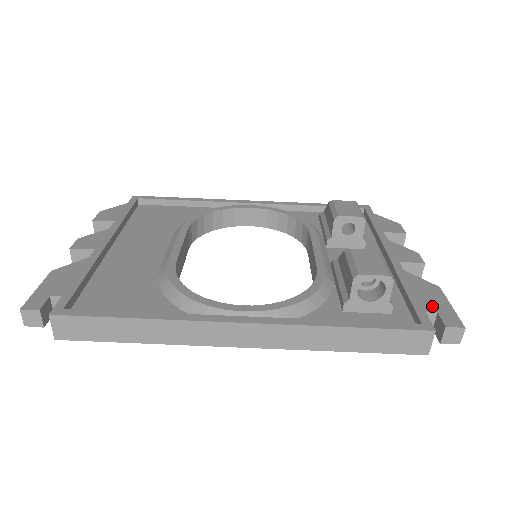
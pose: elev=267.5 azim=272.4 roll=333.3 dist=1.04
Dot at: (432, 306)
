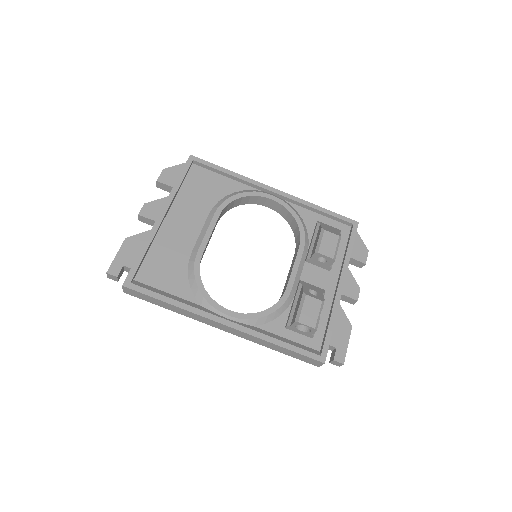
Dot at: (337, 342)
